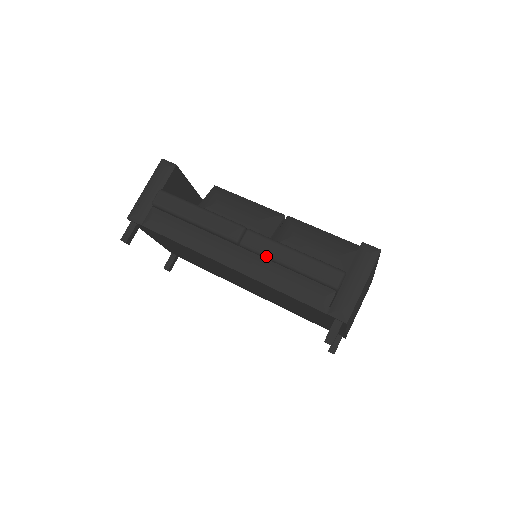
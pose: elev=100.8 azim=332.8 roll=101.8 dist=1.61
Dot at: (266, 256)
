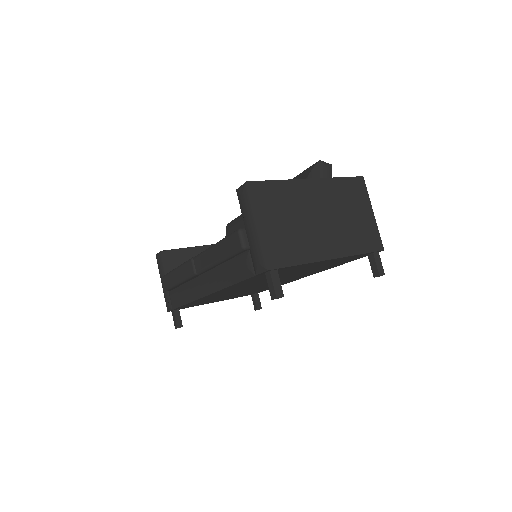
Dot at: (208, 268)
